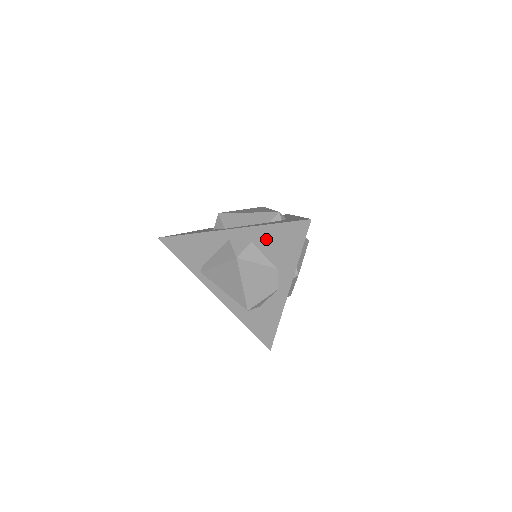
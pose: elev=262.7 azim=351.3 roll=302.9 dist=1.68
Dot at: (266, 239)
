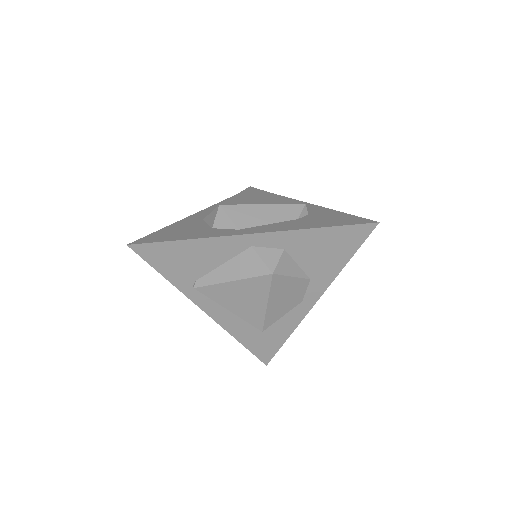
Dot at: (307, 245)
